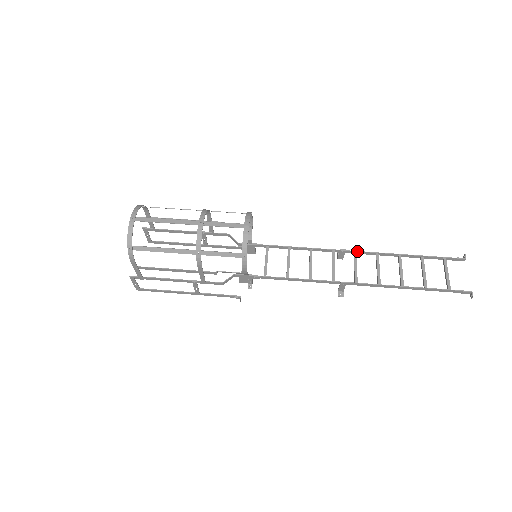
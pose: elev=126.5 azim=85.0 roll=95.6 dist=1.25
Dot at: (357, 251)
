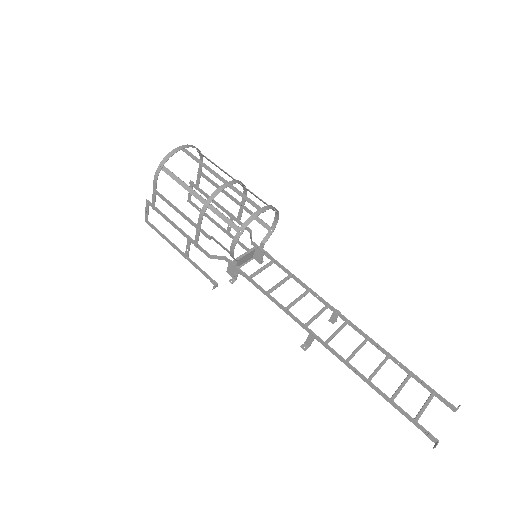
Dot at: (350, 321)
